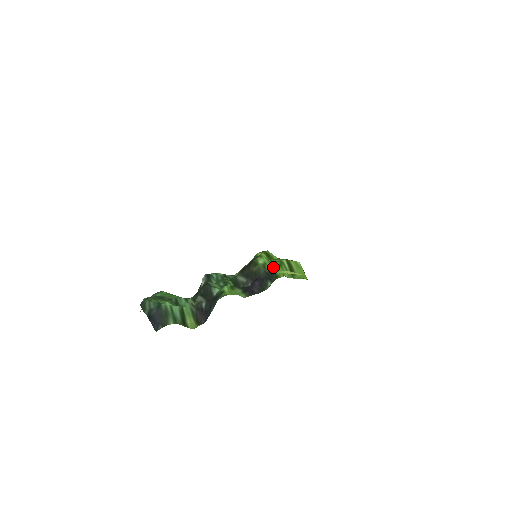
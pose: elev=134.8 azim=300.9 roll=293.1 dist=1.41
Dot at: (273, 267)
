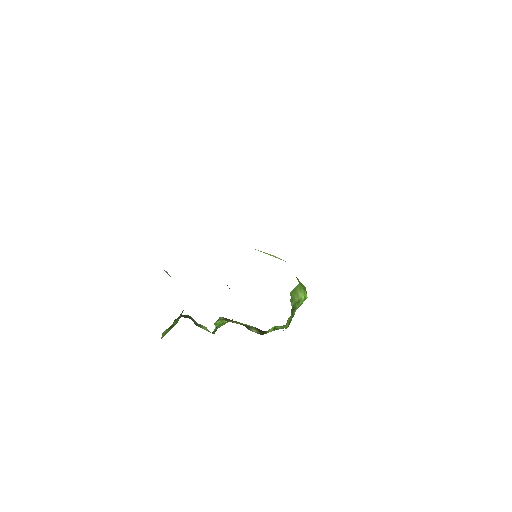
Dot at: occluded
